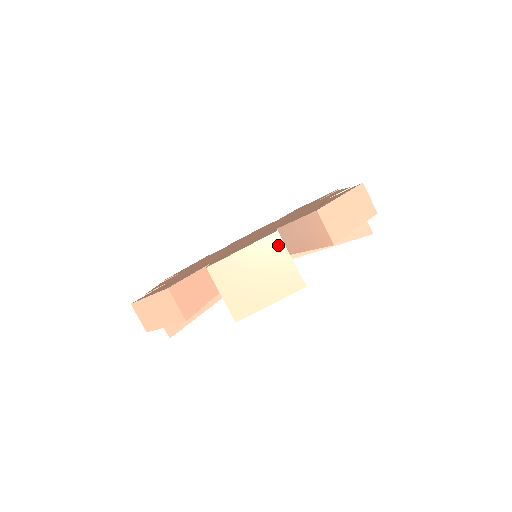
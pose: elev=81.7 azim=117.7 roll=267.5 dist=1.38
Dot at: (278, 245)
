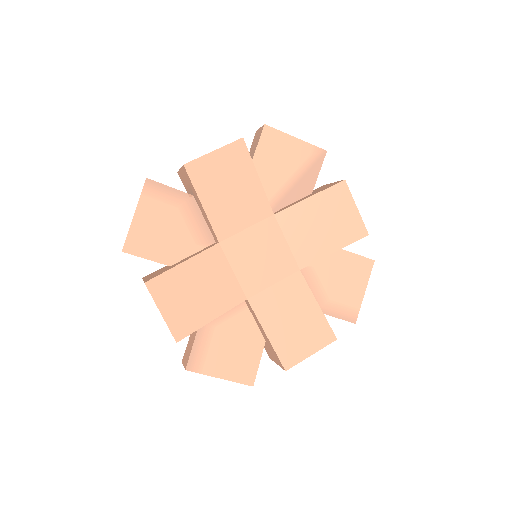
Dot at: occluded
